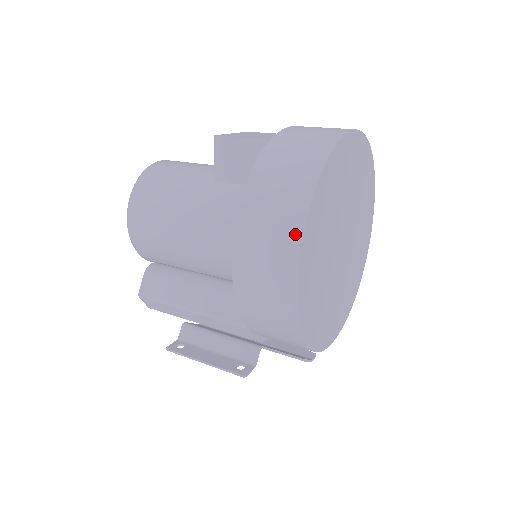
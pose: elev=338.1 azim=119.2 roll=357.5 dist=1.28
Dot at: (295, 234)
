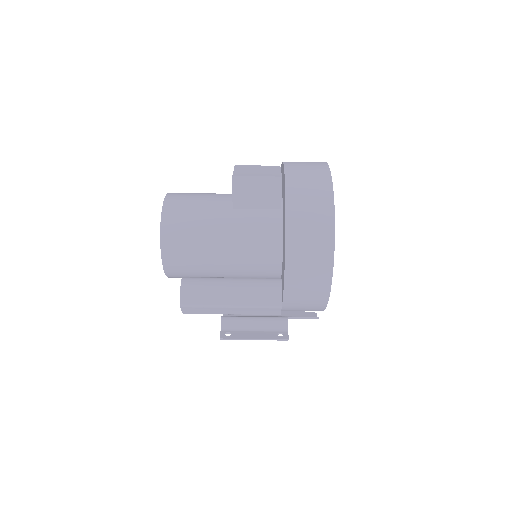
Dot at: (329, 241)
